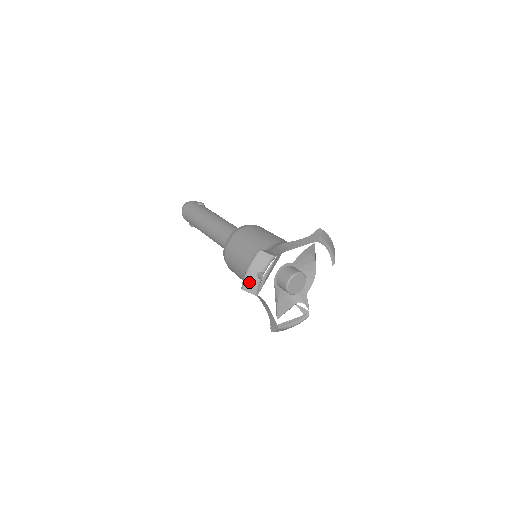
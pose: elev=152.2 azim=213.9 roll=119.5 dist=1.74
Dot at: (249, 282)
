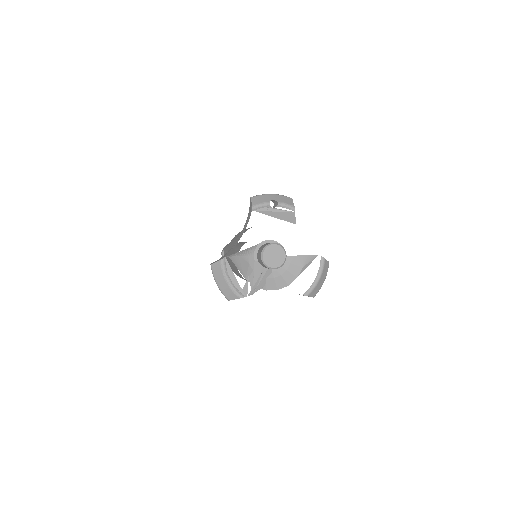
Dot at: (261, 198)
